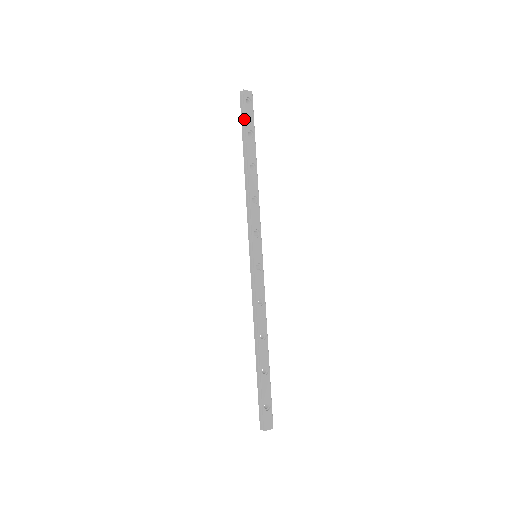
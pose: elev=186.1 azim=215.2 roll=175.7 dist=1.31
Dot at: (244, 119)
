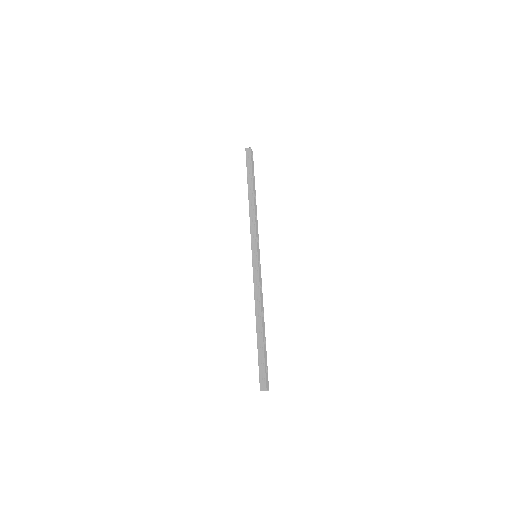
Dot at: (250, 165)
